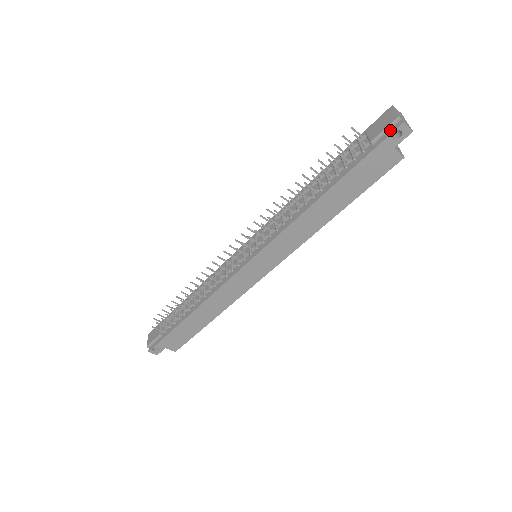
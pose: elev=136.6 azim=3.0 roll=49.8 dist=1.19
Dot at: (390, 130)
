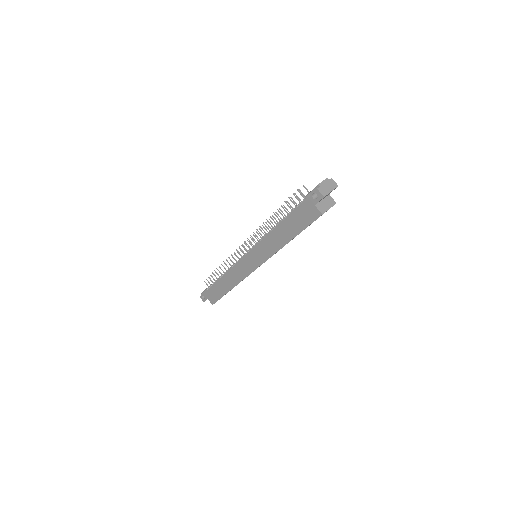
Dot at: (313, 192)
